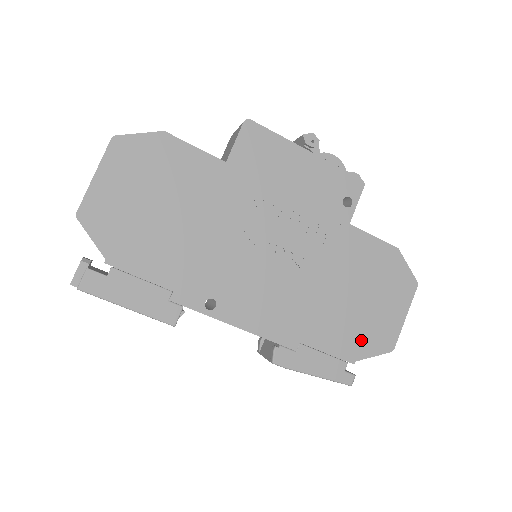
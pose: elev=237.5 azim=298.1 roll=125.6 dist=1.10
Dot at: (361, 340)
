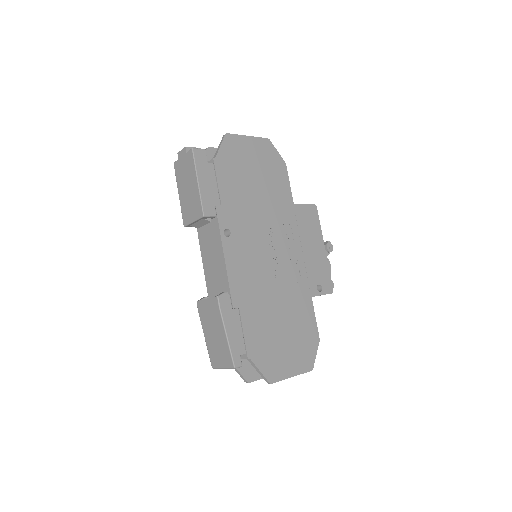
Dot at: (263, 353)
